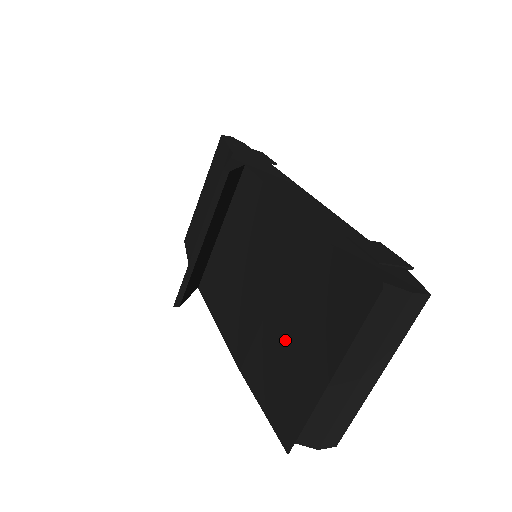
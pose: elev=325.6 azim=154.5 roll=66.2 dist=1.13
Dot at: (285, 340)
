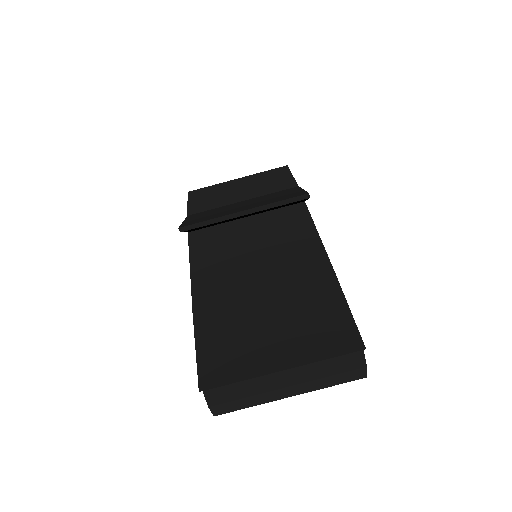
Dot at: (259, 323)
